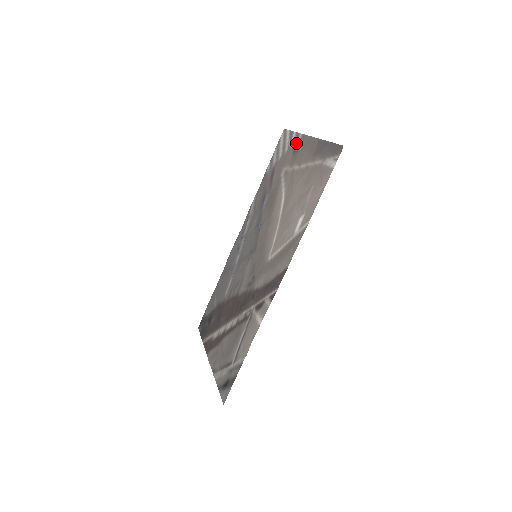
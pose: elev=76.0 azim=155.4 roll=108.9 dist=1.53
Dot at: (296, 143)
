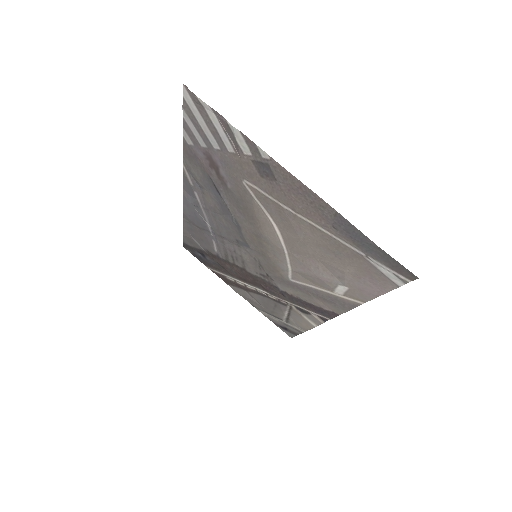
Dot at: (258, 160)
